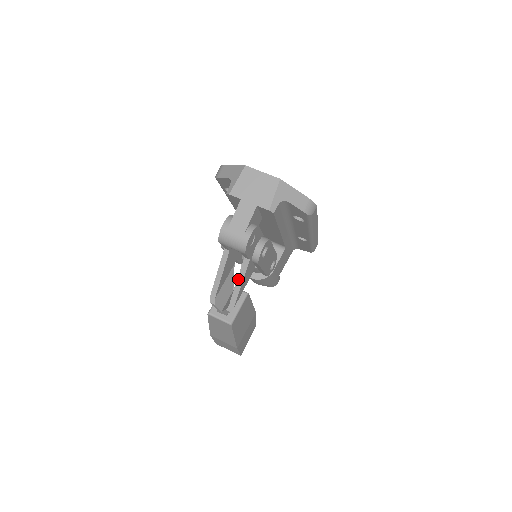
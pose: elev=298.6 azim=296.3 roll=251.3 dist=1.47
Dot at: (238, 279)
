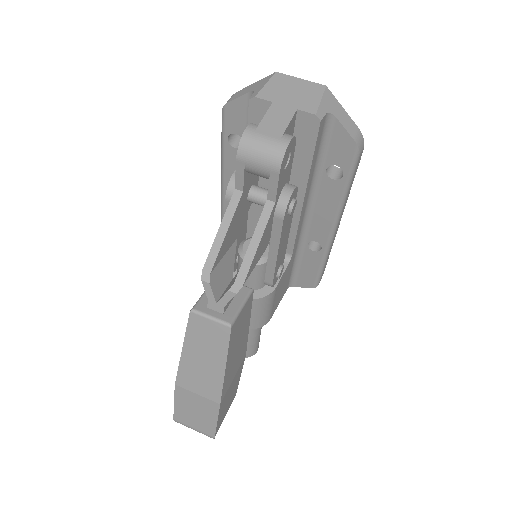
Dot at: (254, 235)
